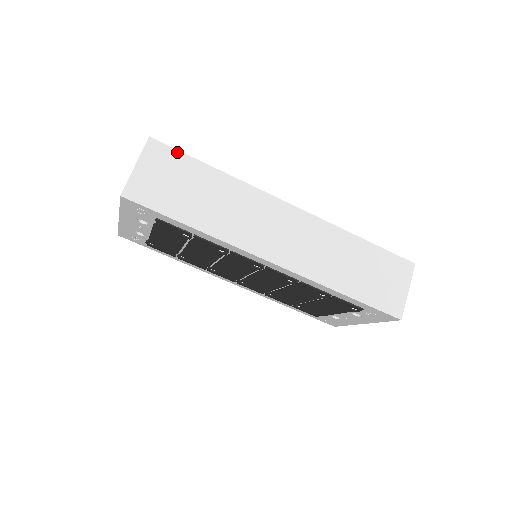
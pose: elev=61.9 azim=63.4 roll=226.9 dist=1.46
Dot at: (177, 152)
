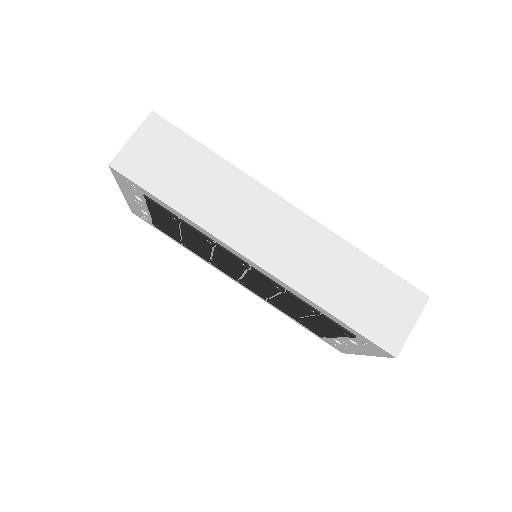
Dot at: (177, 130)
